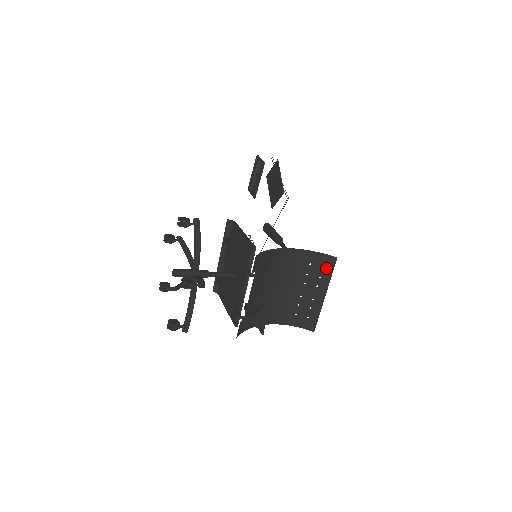
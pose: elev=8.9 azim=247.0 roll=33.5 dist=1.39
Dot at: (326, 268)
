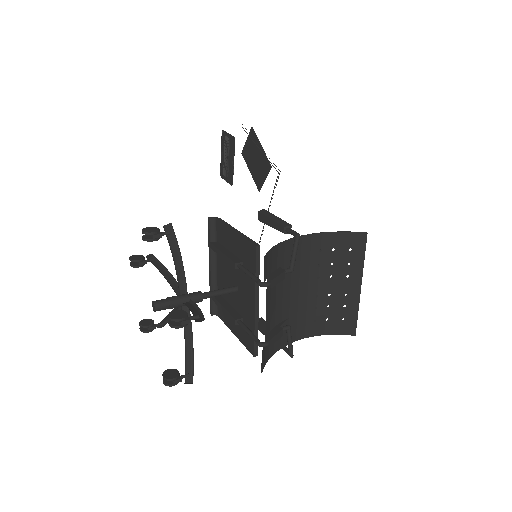
Dot at: (355, 250)
